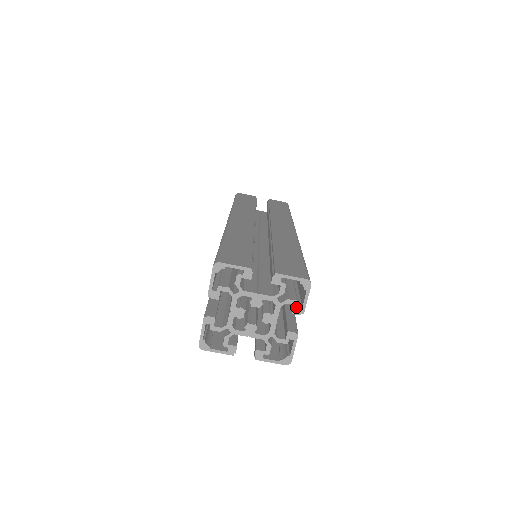
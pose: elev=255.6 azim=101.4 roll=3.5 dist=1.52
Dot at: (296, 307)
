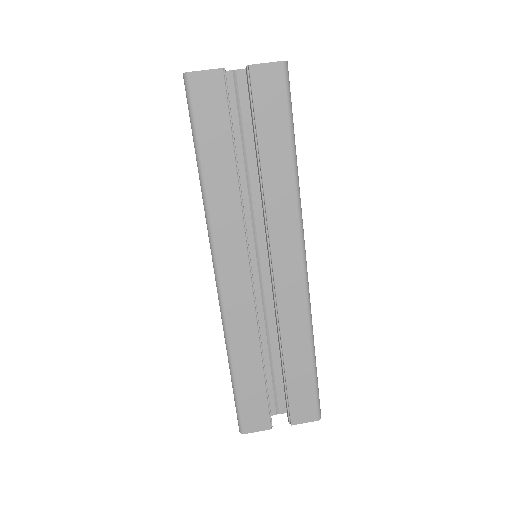
Dot at: occluded
